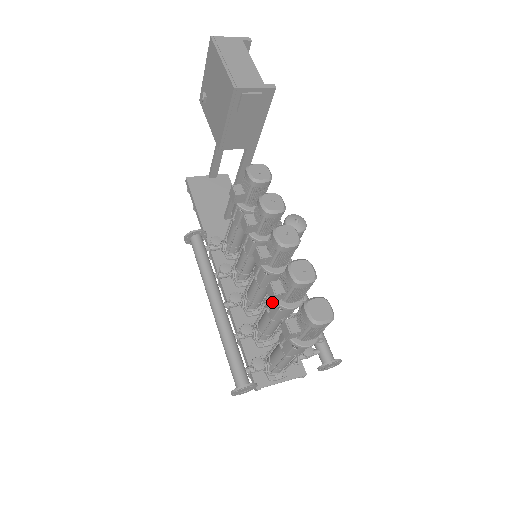
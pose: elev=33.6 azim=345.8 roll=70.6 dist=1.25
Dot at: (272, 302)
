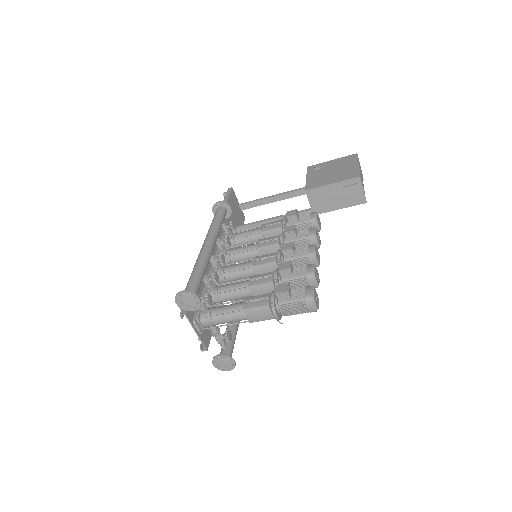
Dot at: (264, 277)
